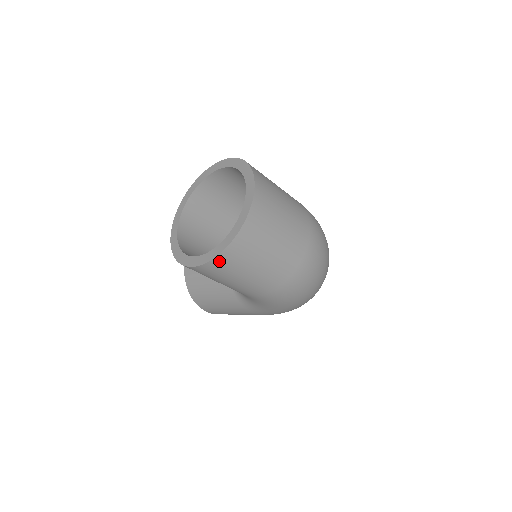
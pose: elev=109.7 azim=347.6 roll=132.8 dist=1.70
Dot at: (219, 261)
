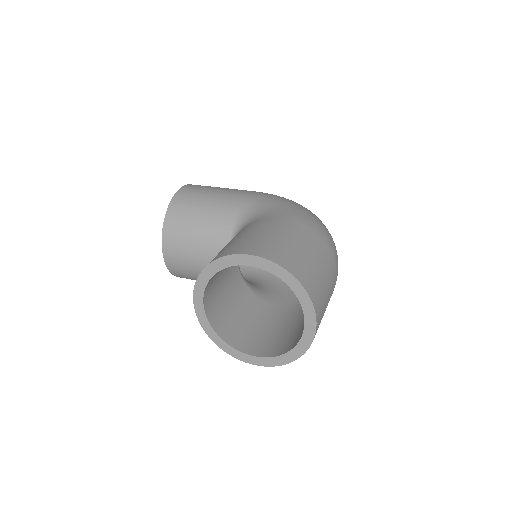
Dot at: occluded
